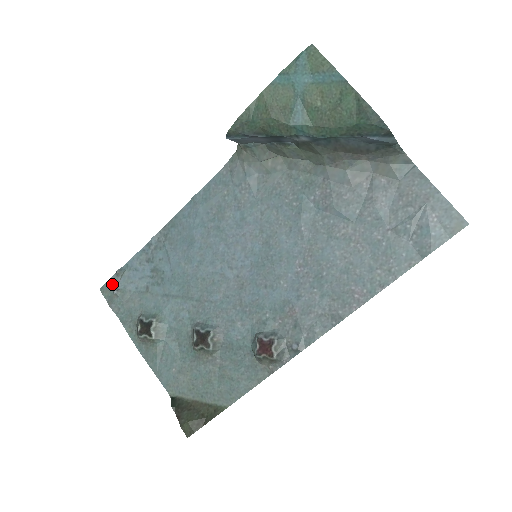
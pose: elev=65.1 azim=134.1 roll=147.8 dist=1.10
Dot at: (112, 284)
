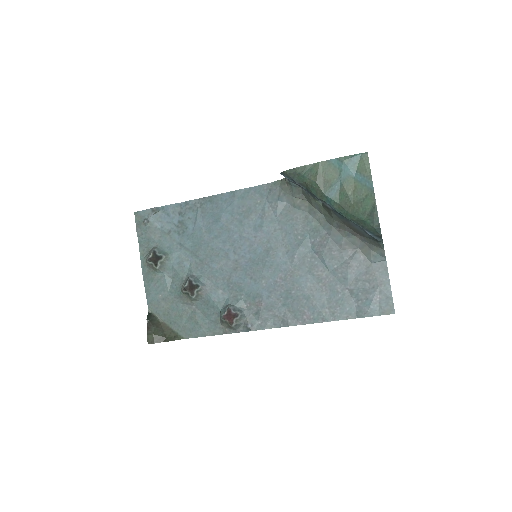
Dot at: (146, 214)
